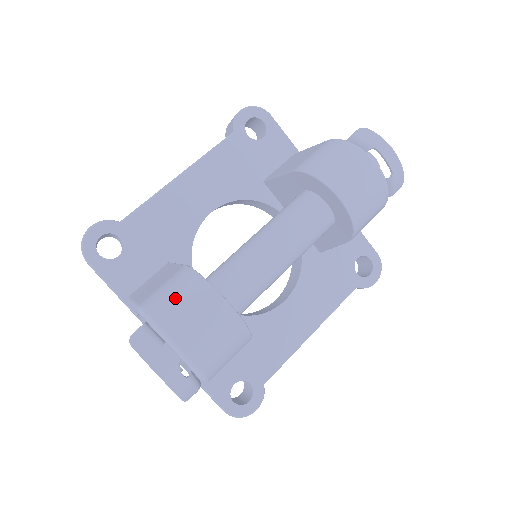
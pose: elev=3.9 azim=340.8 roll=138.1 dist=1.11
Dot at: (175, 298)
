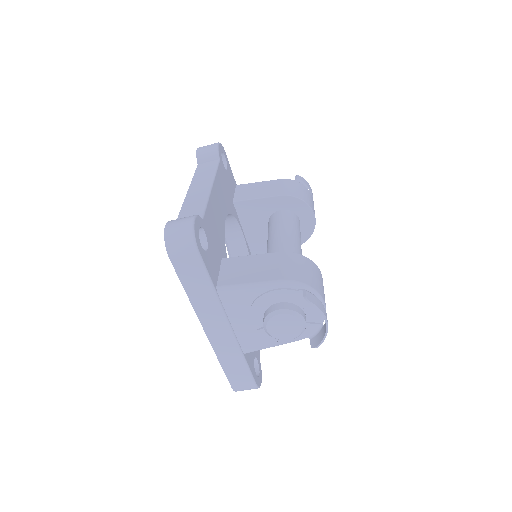
Dot at: (306, 271)
